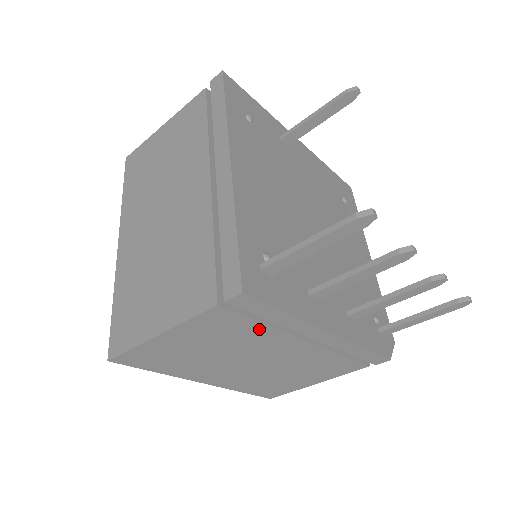
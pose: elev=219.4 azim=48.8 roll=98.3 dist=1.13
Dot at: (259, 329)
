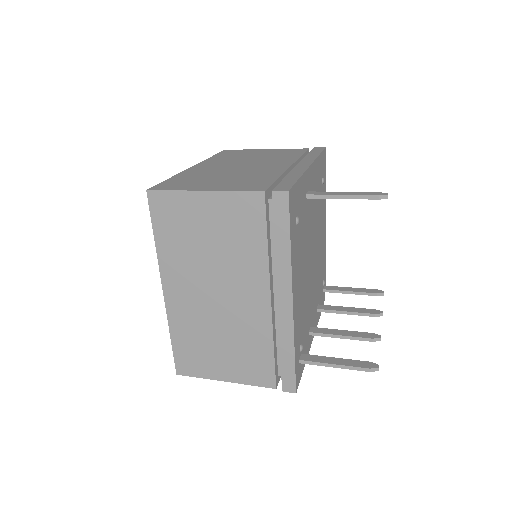
Dot at: occluded
